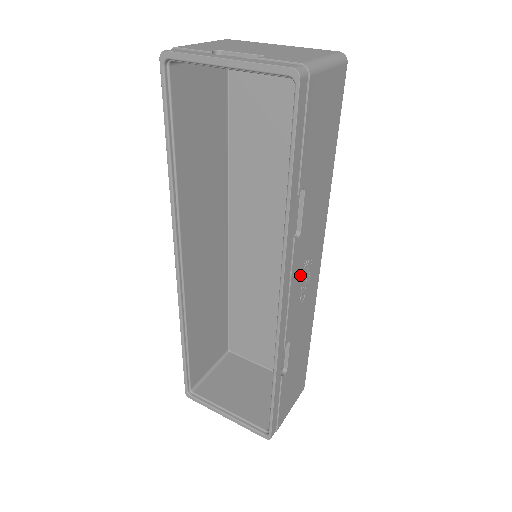
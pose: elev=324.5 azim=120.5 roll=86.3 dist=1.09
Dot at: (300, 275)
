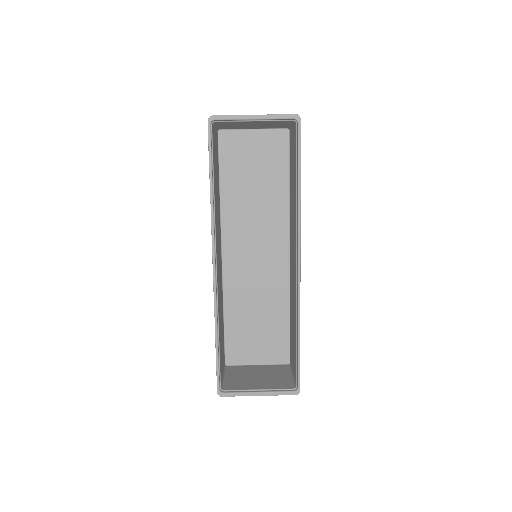
Dot at: occluded
